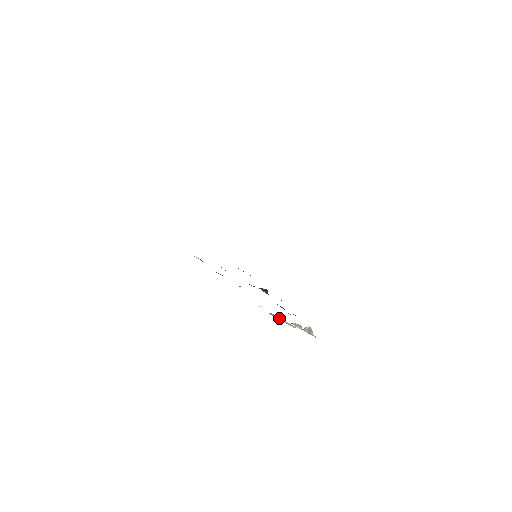
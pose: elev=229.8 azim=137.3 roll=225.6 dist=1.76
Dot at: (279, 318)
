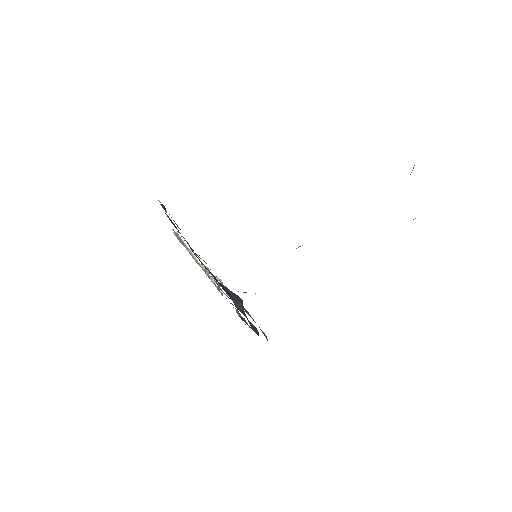
Dot at: (185, 244)
